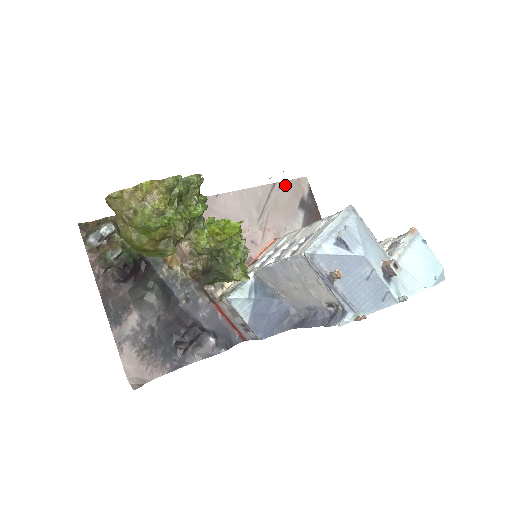
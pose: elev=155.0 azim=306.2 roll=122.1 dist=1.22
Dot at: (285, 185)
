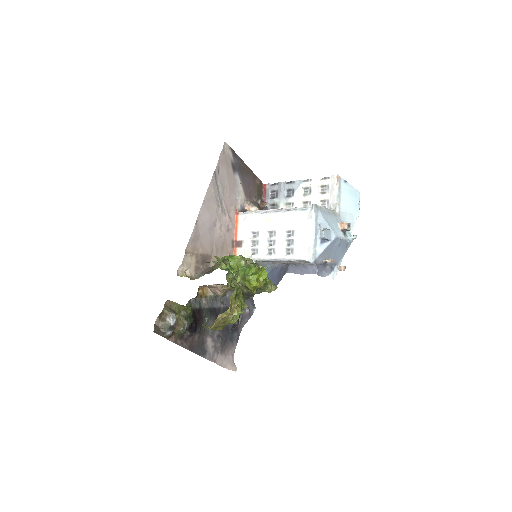
Dot at: (219, 165)
